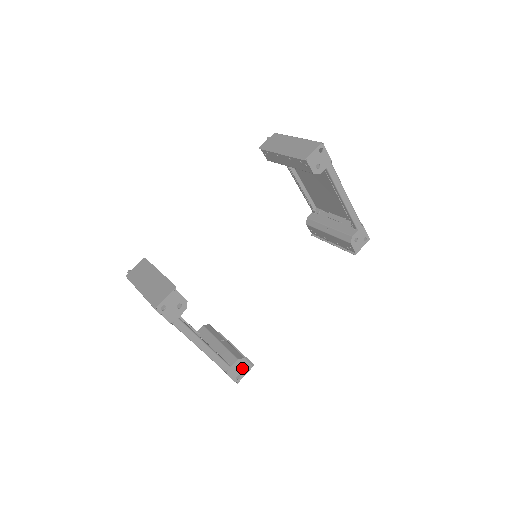
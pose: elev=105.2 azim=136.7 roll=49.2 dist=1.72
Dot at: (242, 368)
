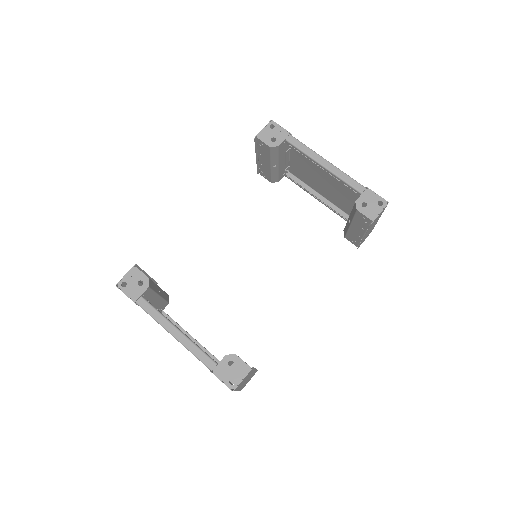
Dot at: (235, 369)
